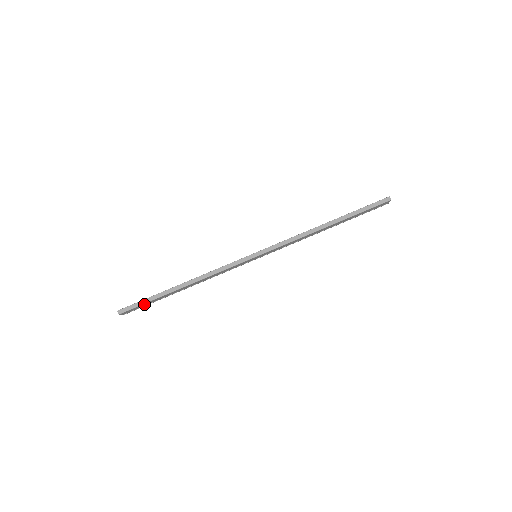
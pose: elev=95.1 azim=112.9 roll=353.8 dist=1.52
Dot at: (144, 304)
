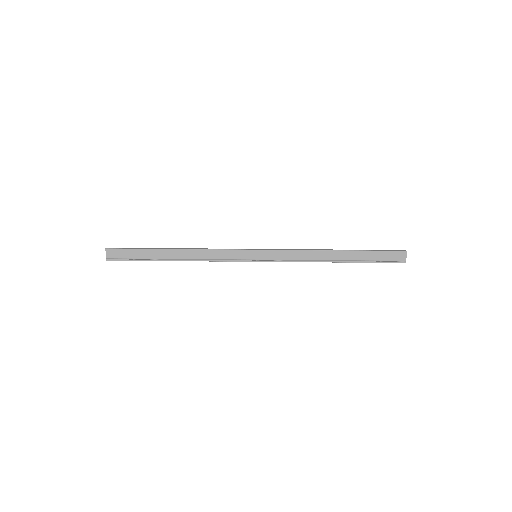
Dot at: (132, 252)
